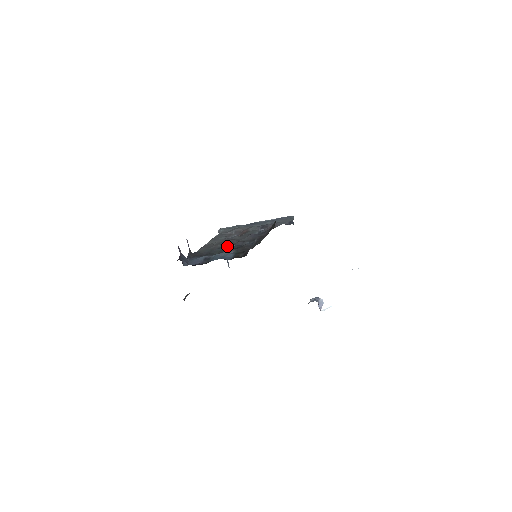
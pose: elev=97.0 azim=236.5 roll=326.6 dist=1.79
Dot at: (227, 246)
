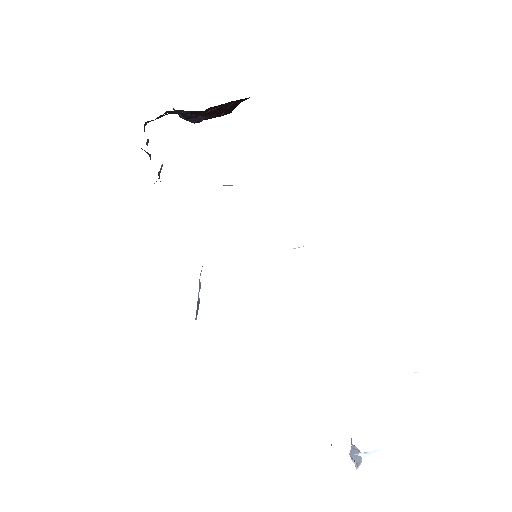
Dot at: occluded
